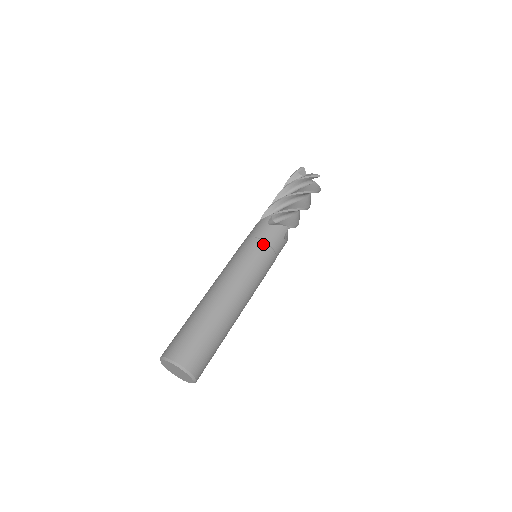
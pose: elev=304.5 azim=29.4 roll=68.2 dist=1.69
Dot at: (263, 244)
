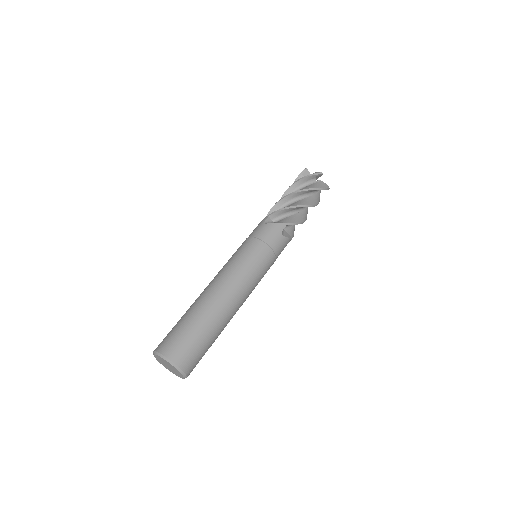
Dot at: (257, 241)
